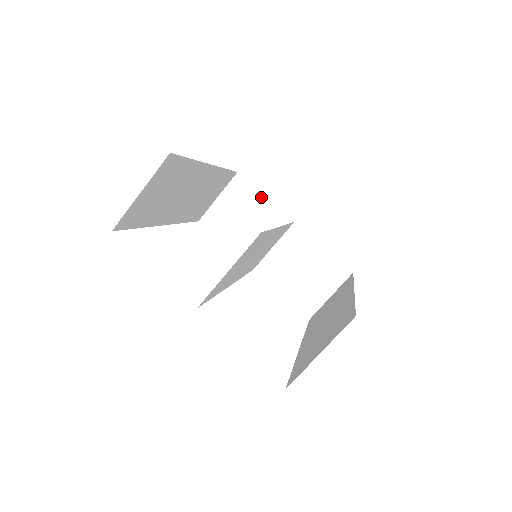
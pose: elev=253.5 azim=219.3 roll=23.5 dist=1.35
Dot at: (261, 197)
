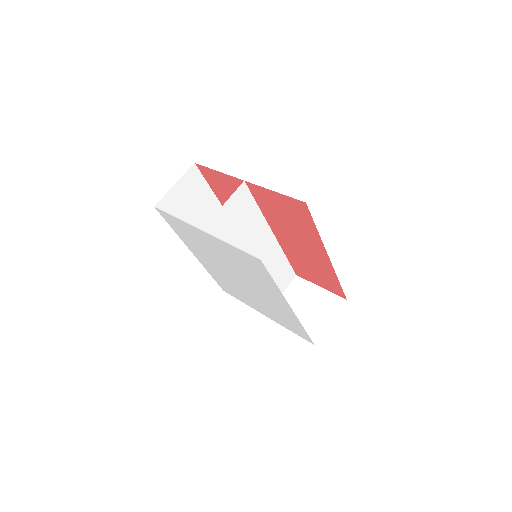
Dot at: occluded
